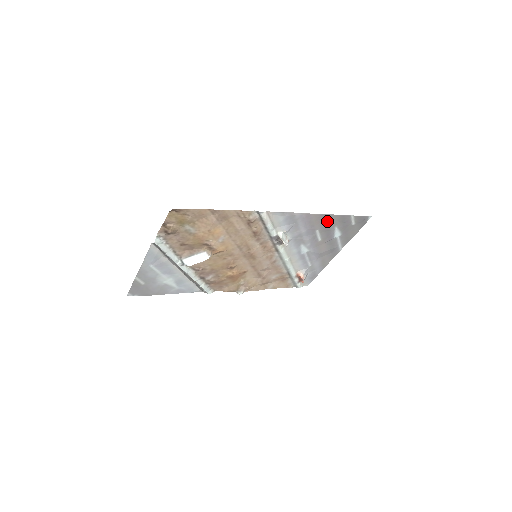
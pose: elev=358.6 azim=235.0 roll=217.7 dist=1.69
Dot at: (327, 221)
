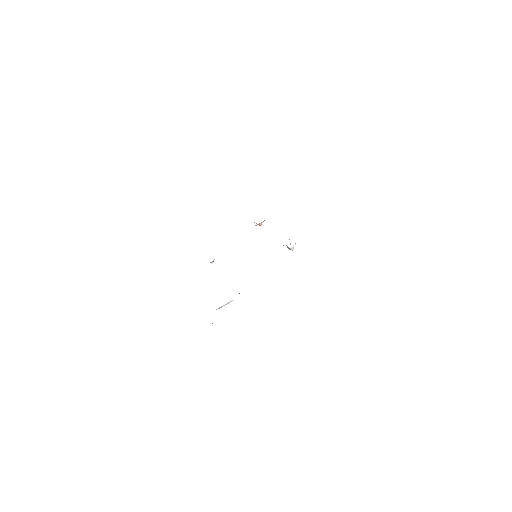
Dot at: occluded
